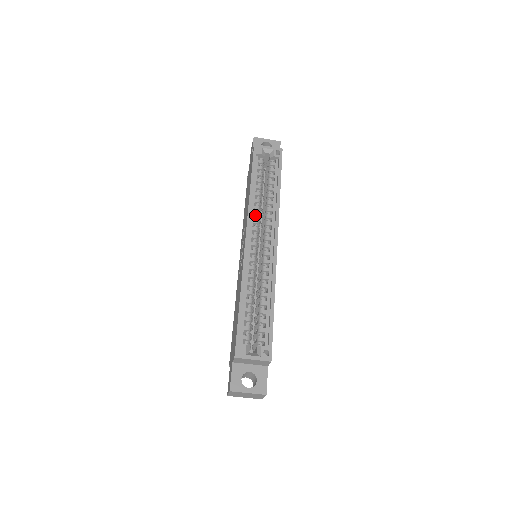
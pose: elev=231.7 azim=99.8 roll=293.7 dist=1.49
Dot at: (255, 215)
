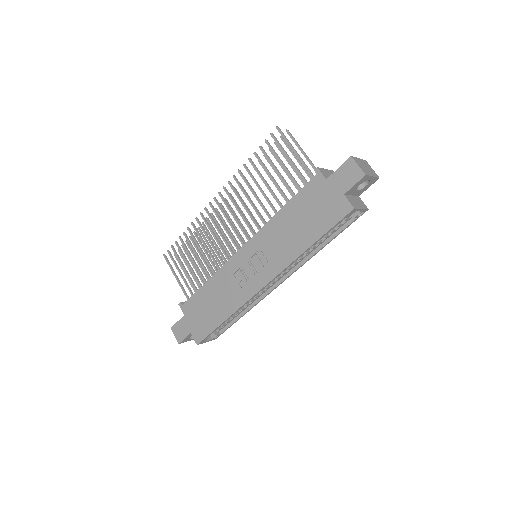
Dot at: occluded
